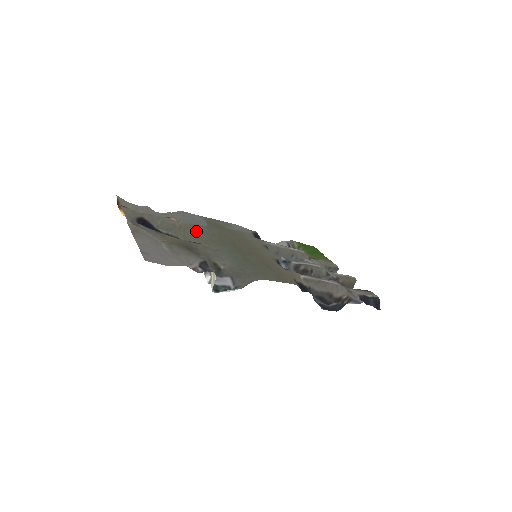
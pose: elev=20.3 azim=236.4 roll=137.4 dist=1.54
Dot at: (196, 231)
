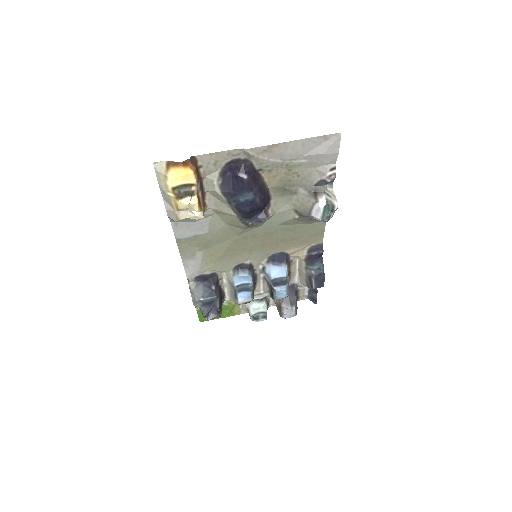
Dot at: (224, 219)
